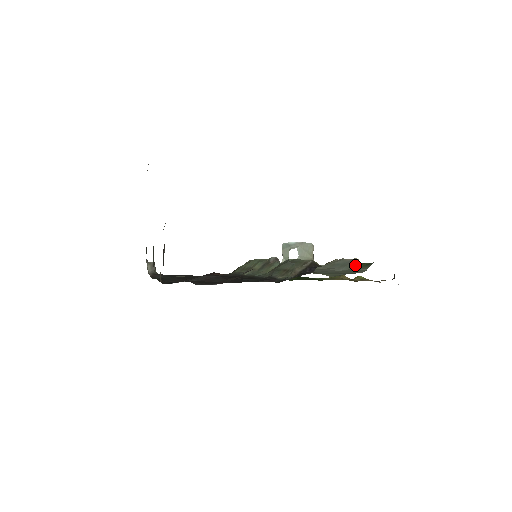
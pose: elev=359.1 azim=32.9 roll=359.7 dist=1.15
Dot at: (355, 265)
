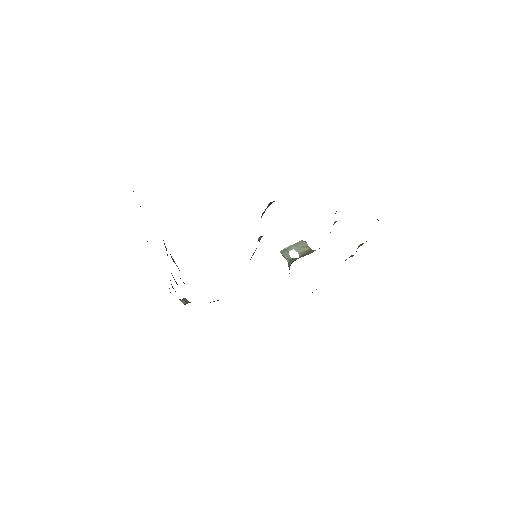
Dot at: occluded
